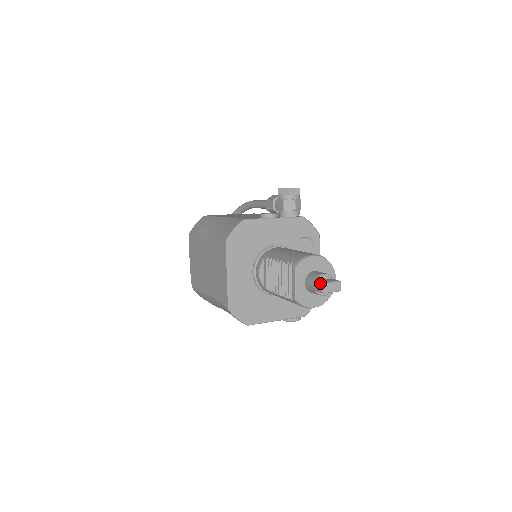
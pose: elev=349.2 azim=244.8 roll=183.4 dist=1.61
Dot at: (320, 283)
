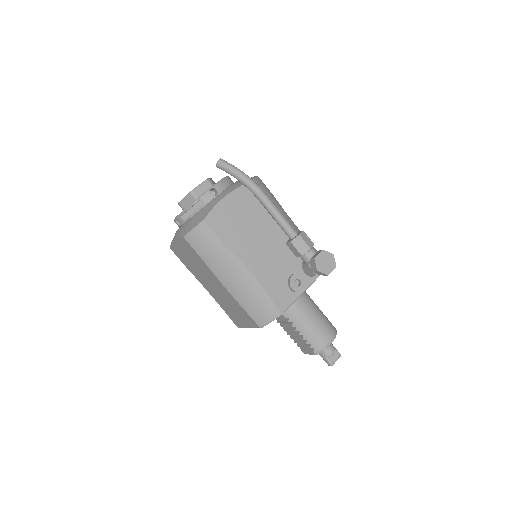
Dot at: (330, 364)
